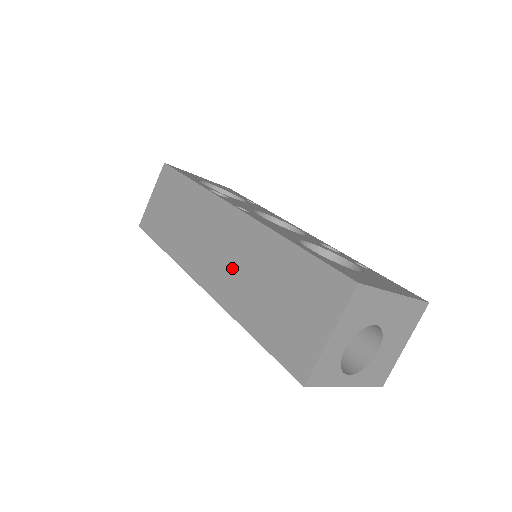
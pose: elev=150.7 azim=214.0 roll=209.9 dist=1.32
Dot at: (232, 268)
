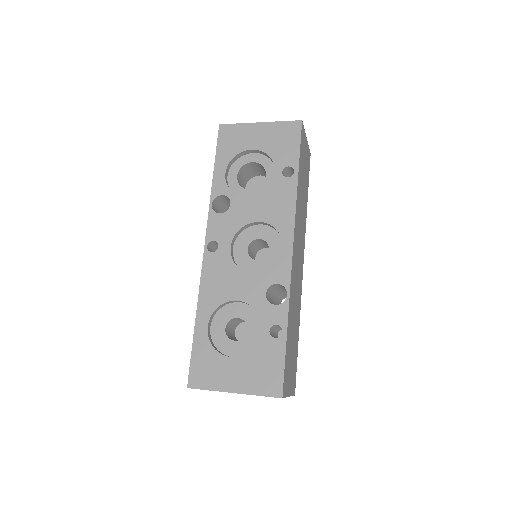
Dot at: occluded
